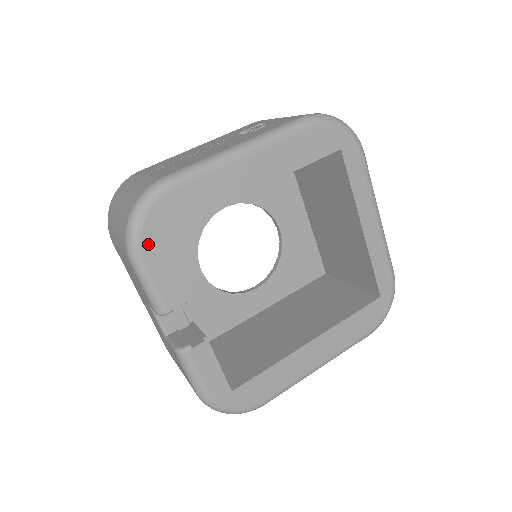
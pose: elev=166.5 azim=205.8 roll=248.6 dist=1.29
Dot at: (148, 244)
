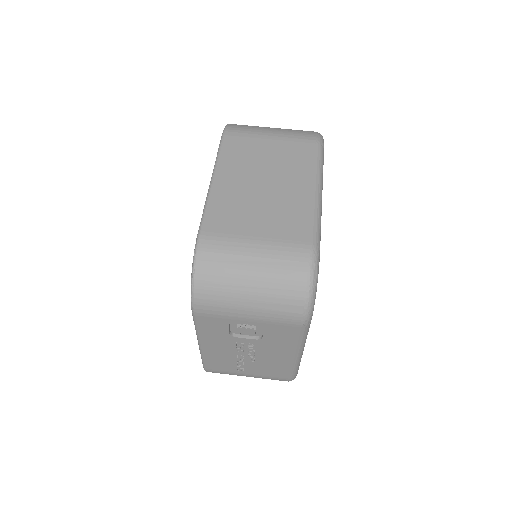
Dot at: occluded
